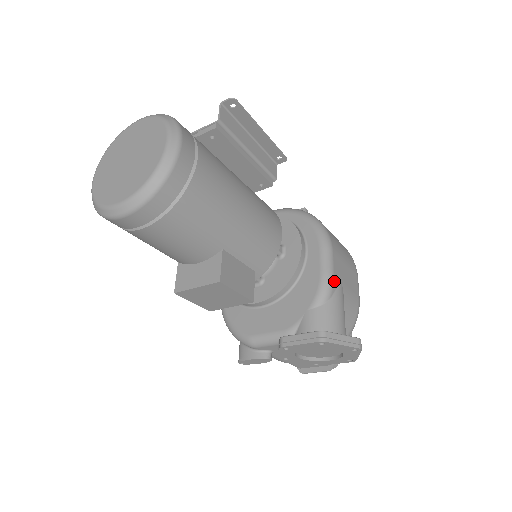
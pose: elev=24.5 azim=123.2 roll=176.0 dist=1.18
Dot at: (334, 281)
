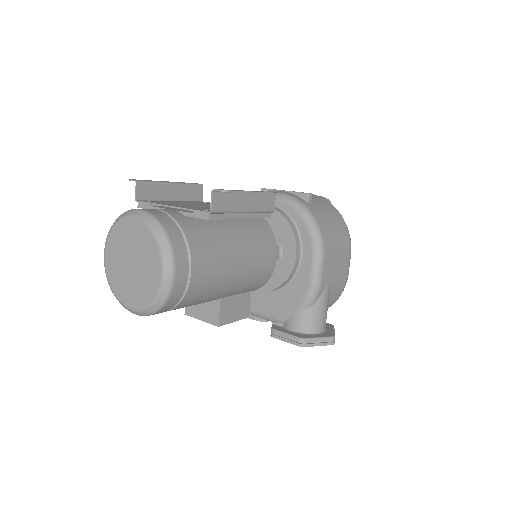
Dot at: (321, 288)
